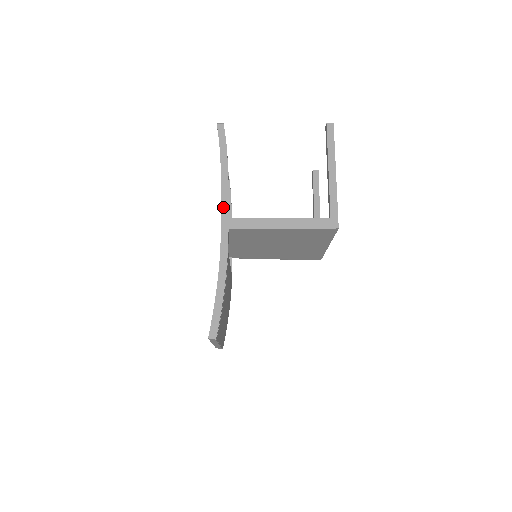
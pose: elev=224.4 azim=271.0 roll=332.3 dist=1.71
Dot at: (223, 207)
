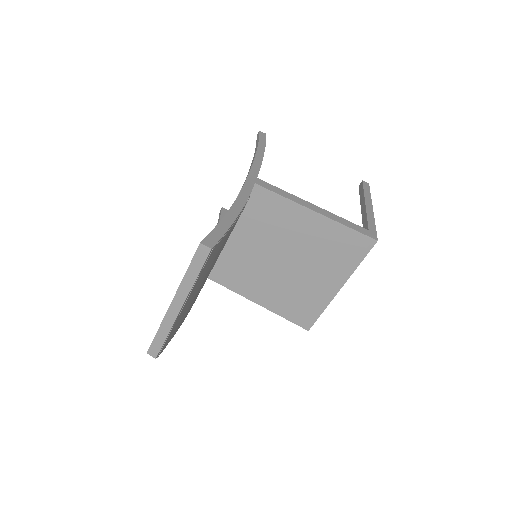
Dot at: (253, 169)
